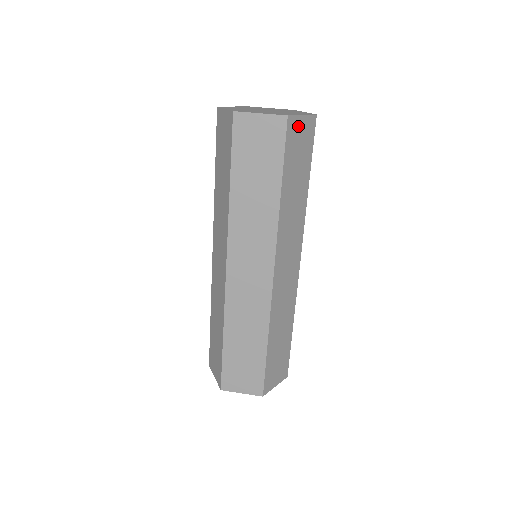
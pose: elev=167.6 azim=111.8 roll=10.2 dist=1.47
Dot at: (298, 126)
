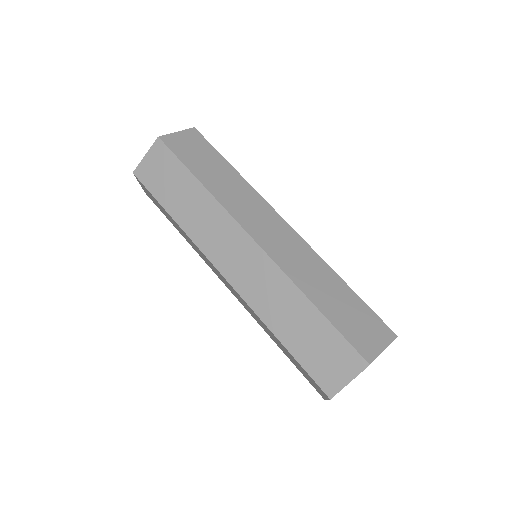
Dot at: occluded
